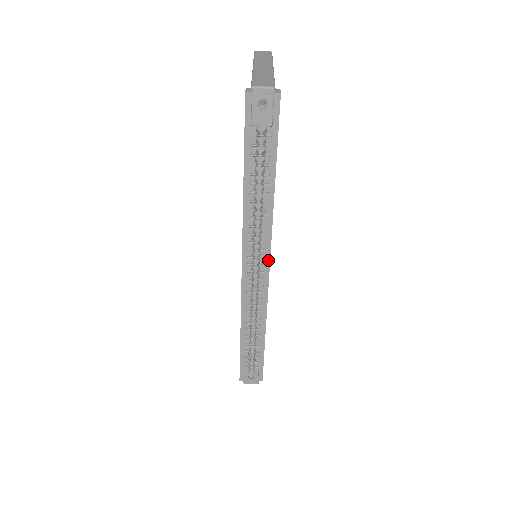
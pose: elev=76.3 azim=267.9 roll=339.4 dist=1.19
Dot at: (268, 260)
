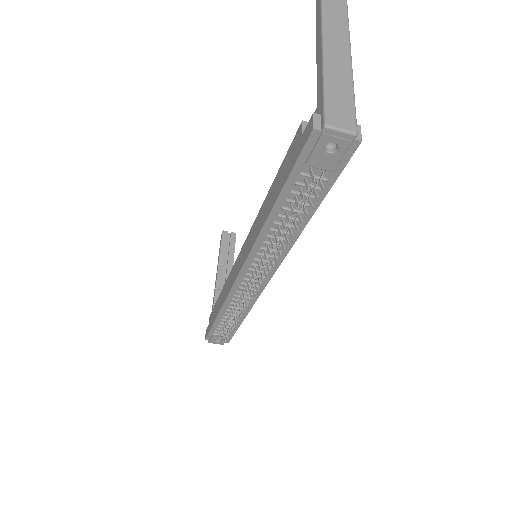
Dot at: (271, 274)
